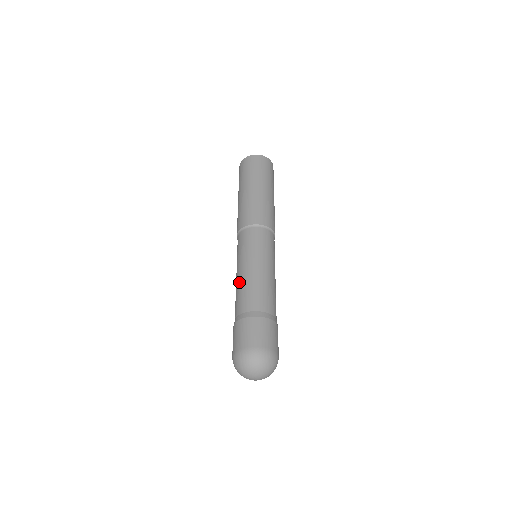
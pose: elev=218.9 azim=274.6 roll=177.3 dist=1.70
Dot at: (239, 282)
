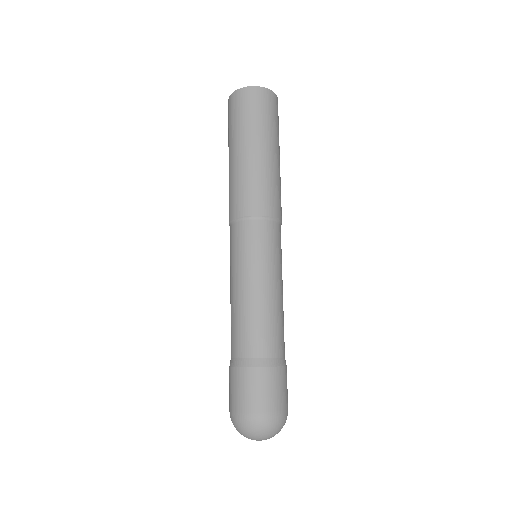
Dot at: (232, 307)
